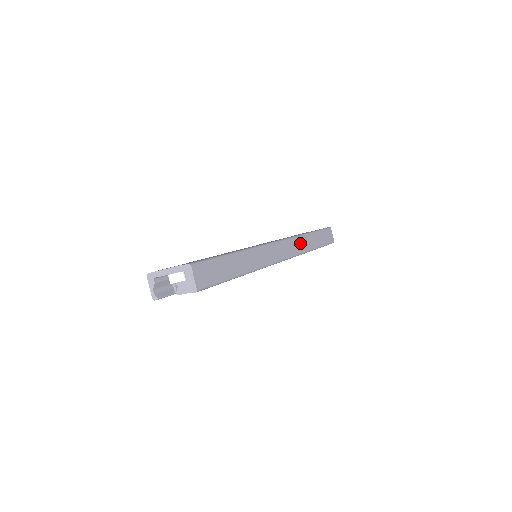
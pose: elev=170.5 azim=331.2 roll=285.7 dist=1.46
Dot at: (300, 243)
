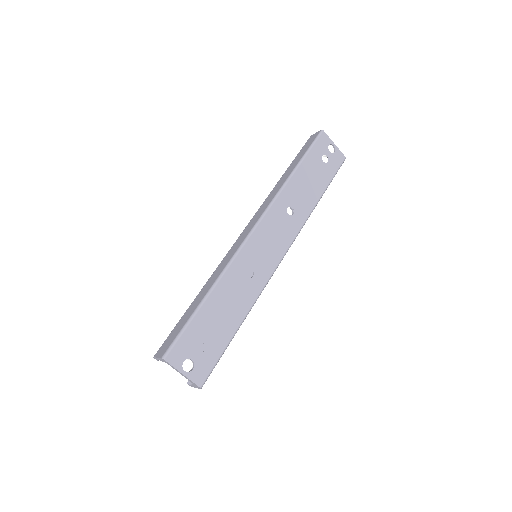
Dot at: occluded
